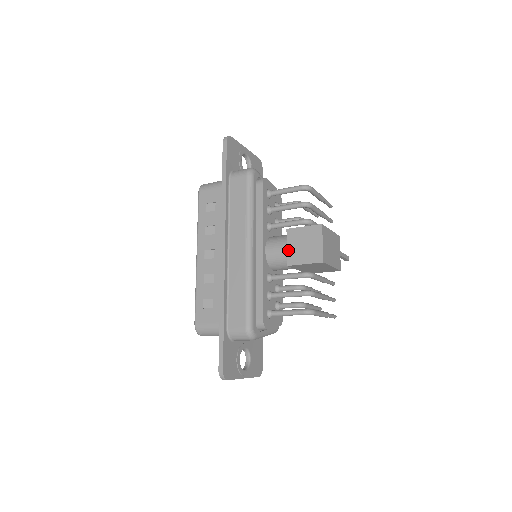
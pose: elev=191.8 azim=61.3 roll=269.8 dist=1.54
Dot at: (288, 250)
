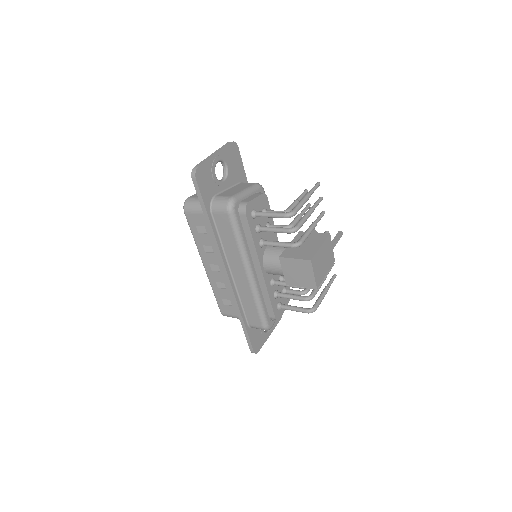
Dot at: (284, 274)
